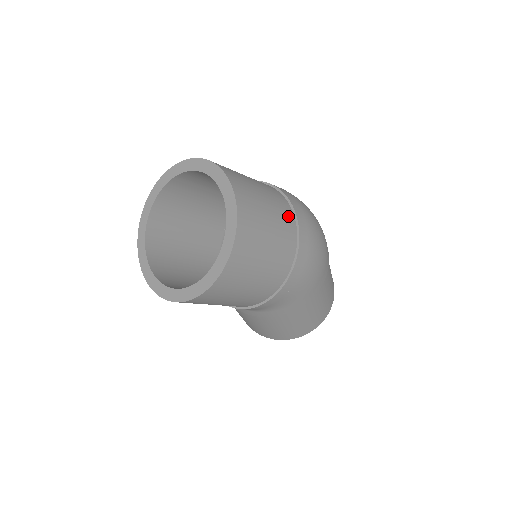
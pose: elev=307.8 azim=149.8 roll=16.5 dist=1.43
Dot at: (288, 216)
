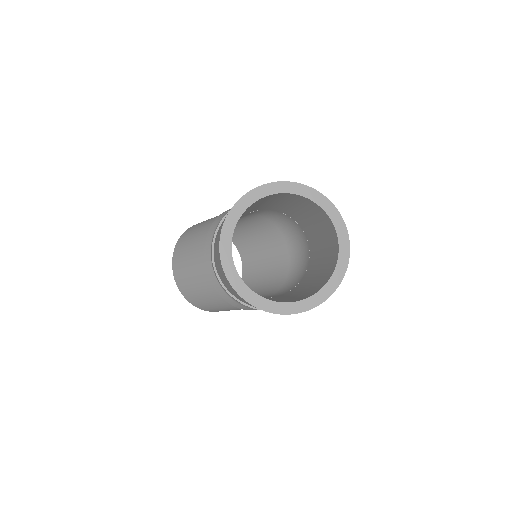
Dot at: occluded
